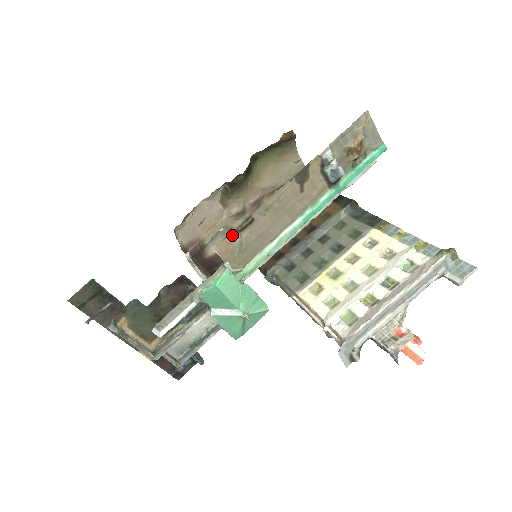
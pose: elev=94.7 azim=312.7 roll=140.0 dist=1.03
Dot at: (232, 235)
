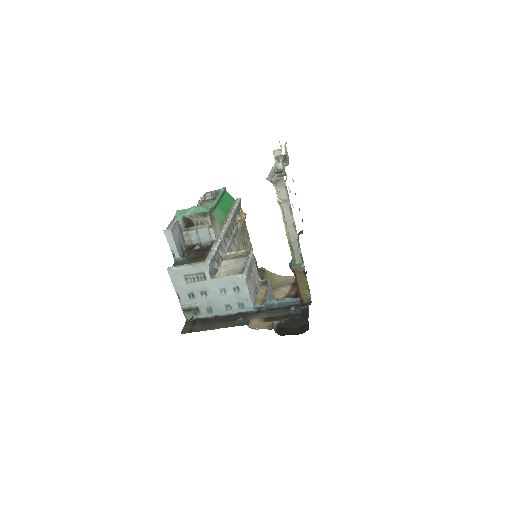
Dot at: occluded
